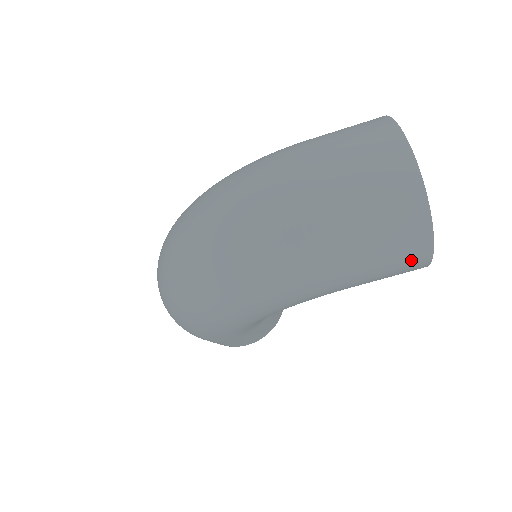
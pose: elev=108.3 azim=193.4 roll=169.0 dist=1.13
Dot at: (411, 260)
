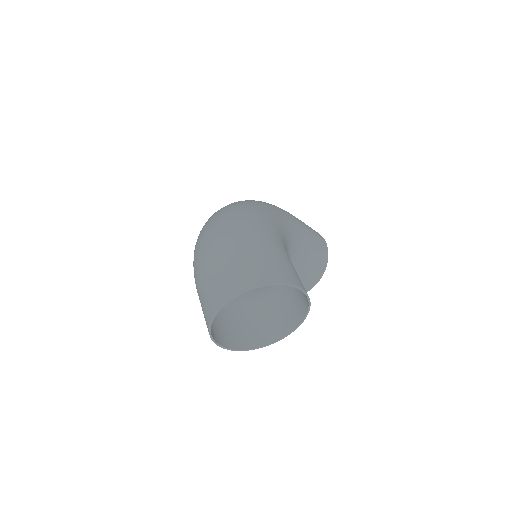
Dot at: (213, 333)
